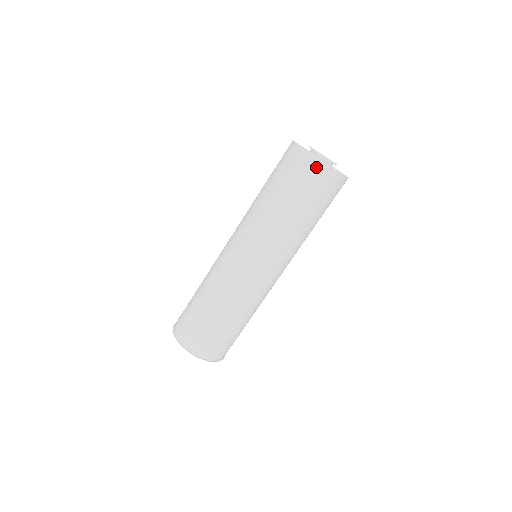
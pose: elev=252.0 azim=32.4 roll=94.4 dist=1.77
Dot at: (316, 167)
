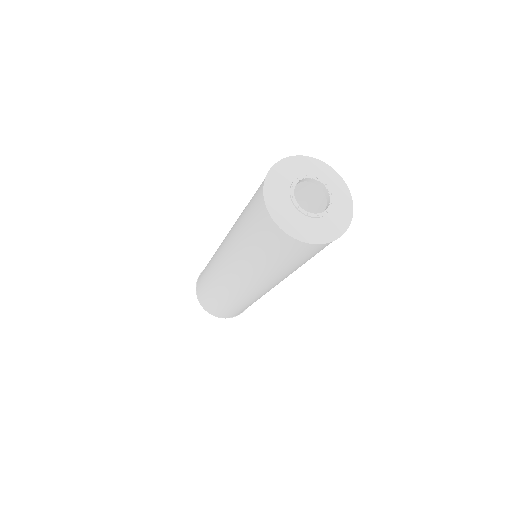
Dot at: occluded
